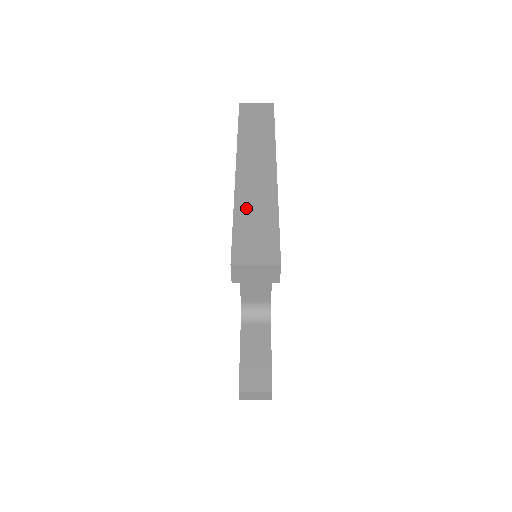
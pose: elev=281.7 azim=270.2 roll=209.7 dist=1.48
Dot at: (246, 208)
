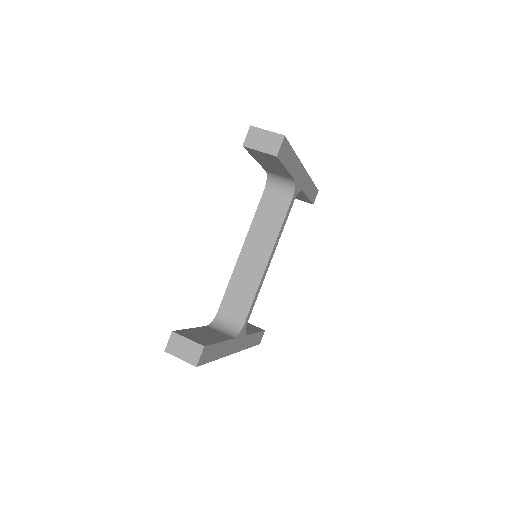
Dot at: occluded
